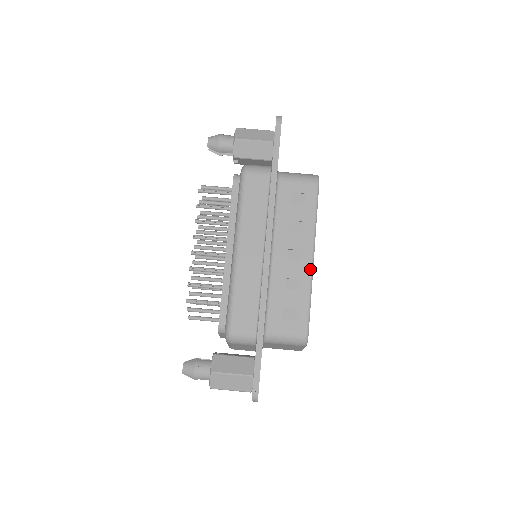
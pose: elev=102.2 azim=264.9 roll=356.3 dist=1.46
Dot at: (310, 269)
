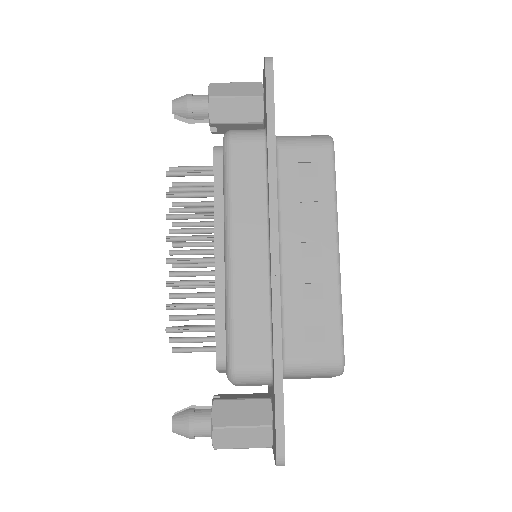
Dot at: (336, 267)
